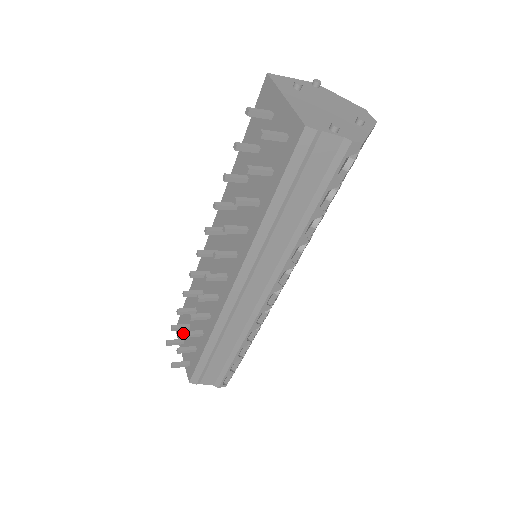
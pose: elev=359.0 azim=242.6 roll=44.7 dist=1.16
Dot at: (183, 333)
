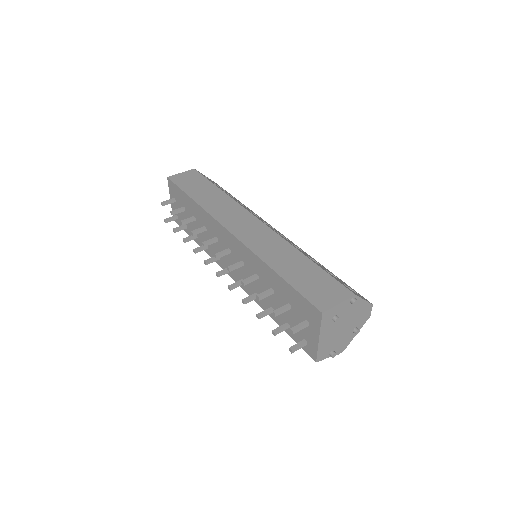
Dot at: (184, 241)
